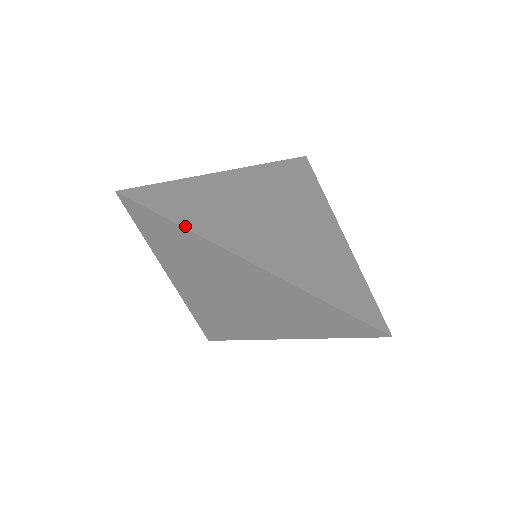
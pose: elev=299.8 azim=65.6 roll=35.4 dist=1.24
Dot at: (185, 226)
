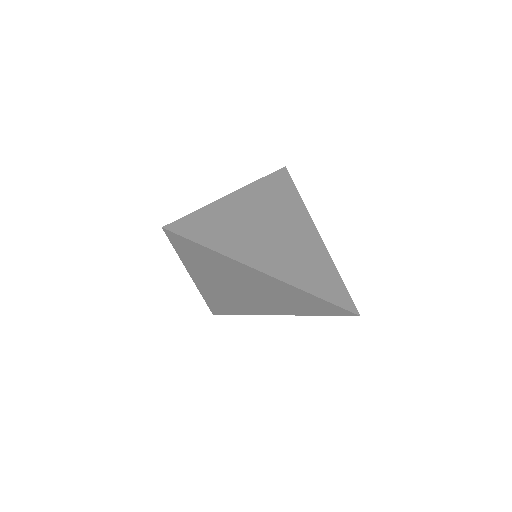
Dot at: (215, 250)
